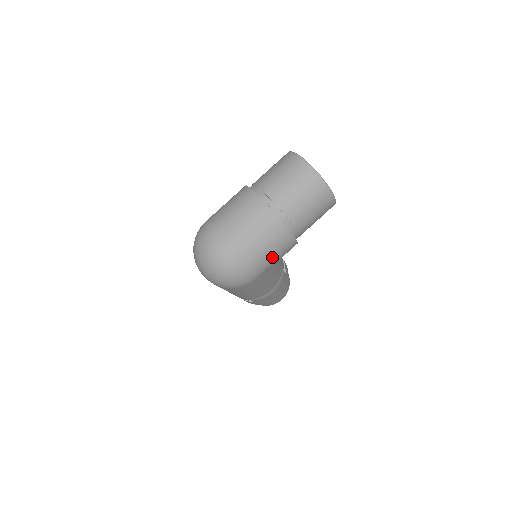
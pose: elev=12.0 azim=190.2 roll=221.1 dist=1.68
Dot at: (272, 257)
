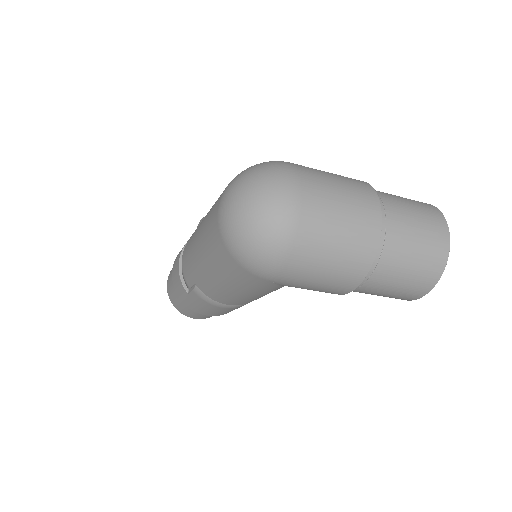
Dot at: (317, 279)
